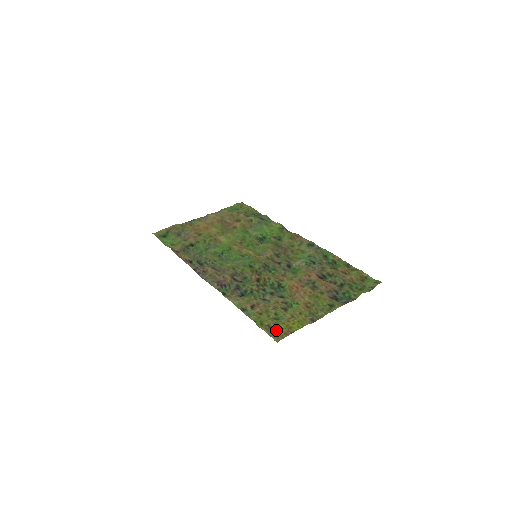
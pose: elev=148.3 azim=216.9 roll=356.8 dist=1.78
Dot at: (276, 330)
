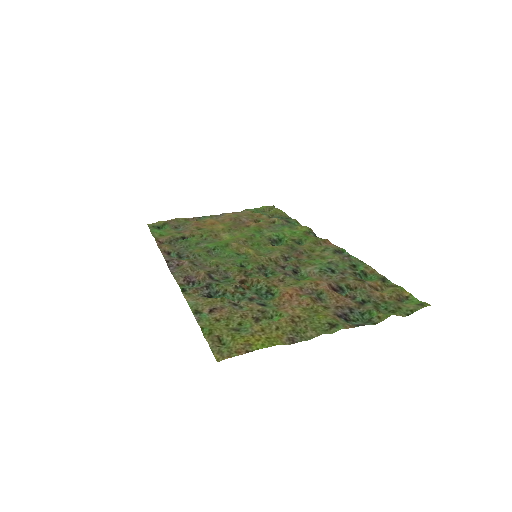
Dot at: (226, 344)
